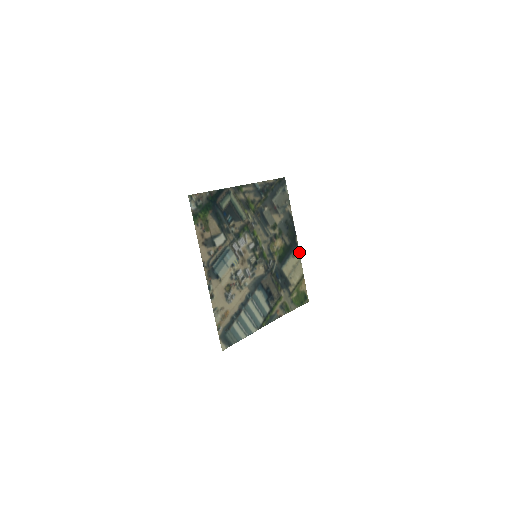
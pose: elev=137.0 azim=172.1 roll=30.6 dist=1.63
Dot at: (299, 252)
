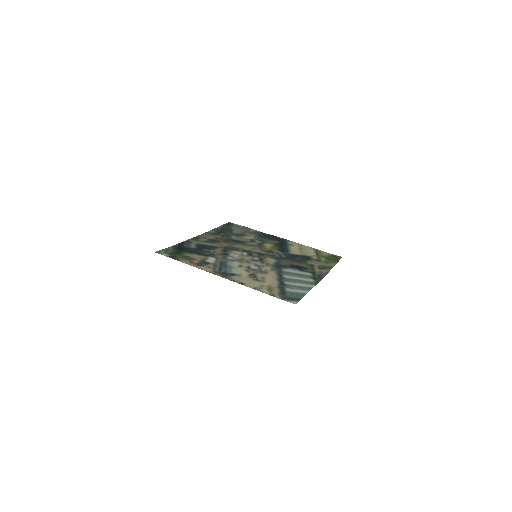
Dot at: (293, 242)
